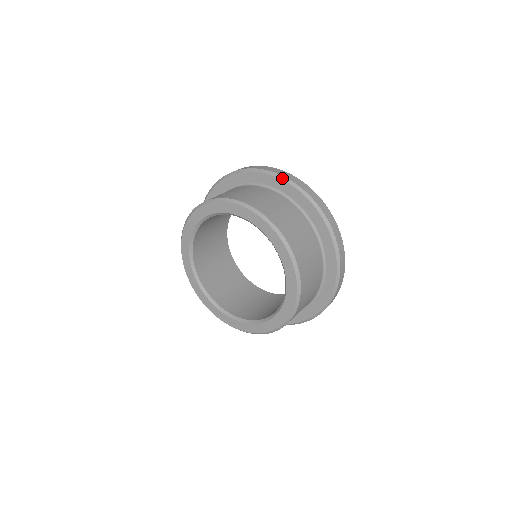
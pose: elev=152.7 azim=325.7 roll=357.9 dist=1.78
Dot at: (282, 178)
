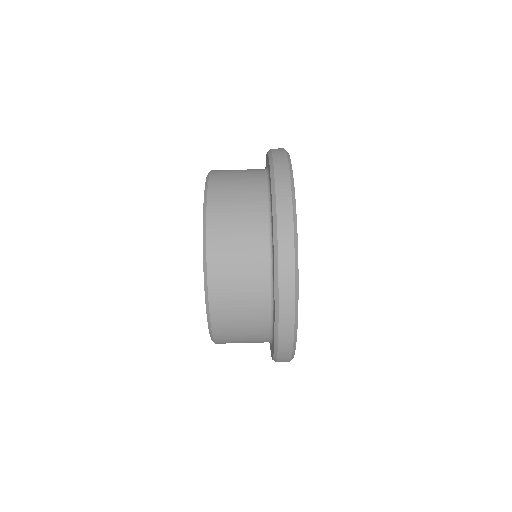
Dot at: (272, 184)
